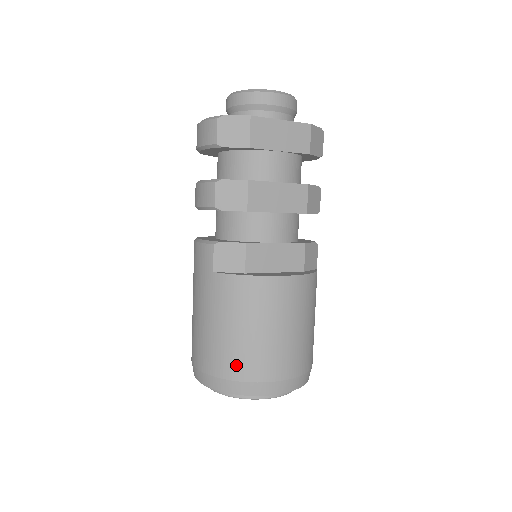
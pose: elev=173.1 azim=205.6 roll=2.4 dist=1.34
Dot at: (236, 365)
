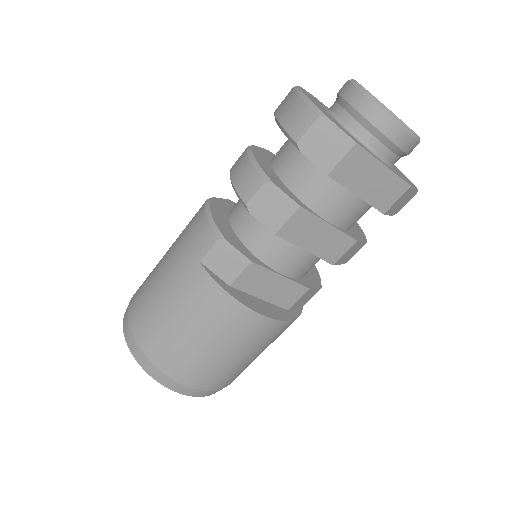
Dot at: (164, 354)
